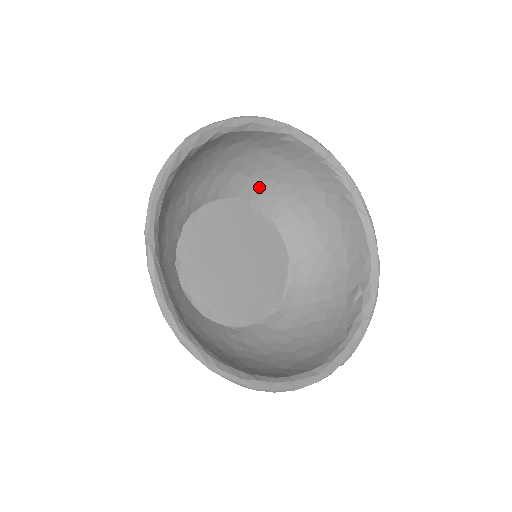
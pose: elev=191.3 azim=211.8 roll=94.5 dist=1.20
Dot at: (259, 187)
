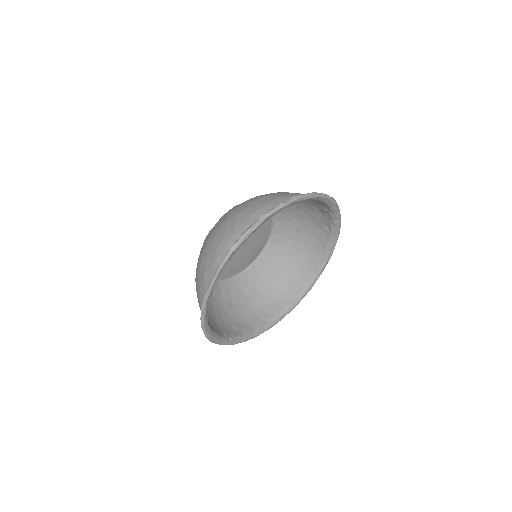
Dot at: (218, 225)
